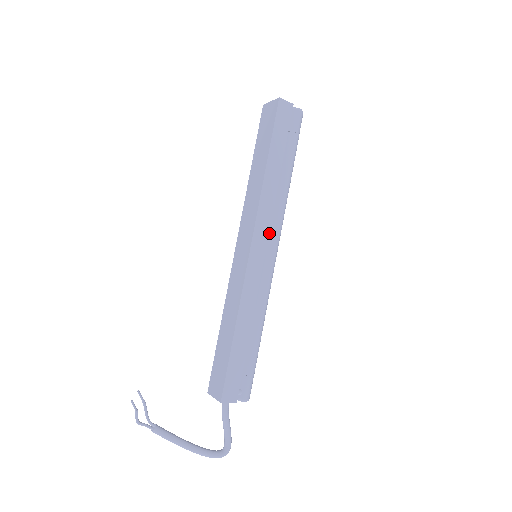
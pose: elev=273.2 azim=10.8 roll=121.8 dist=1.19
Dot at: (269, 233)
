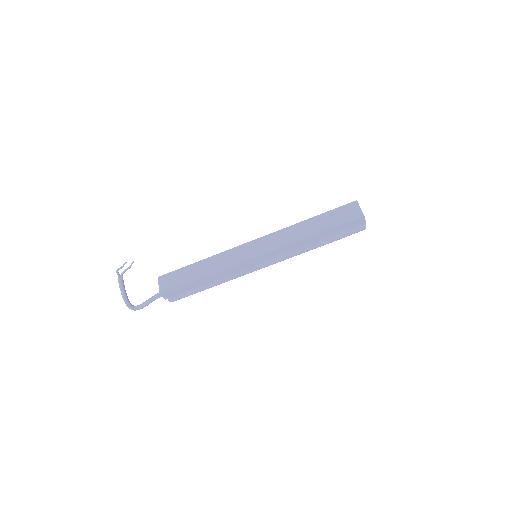
Dot at: (275, 257)
